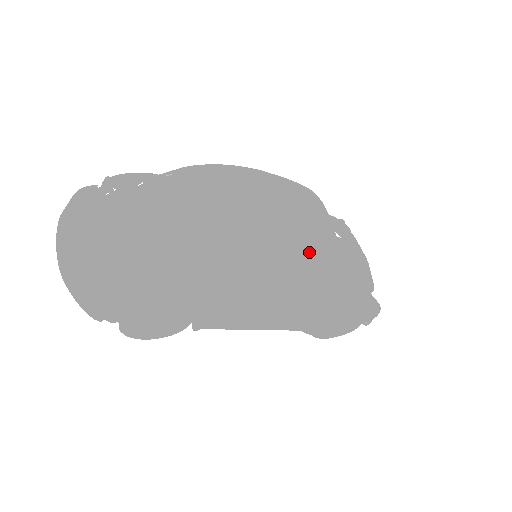
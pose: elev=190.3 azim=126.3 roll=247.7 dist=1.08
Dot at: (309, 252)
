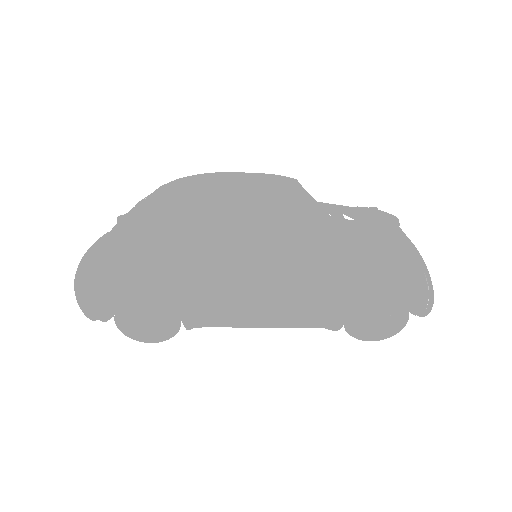
Dot at: (253, 224)
